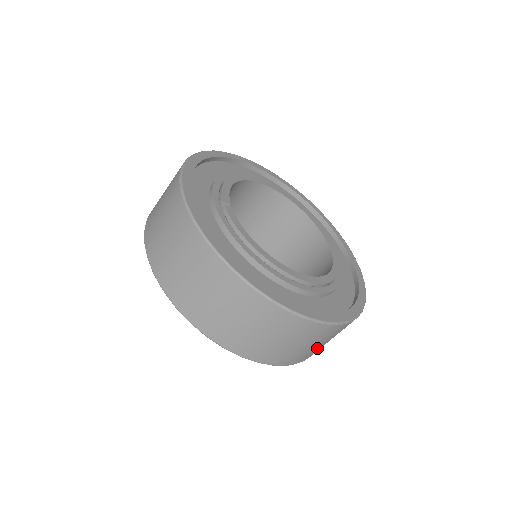
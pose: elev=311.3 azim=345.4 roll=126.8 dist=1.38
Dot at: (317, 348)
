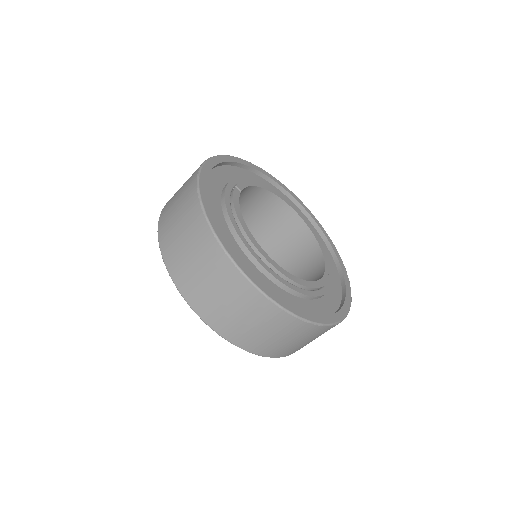
Dot at: (265, 339)
